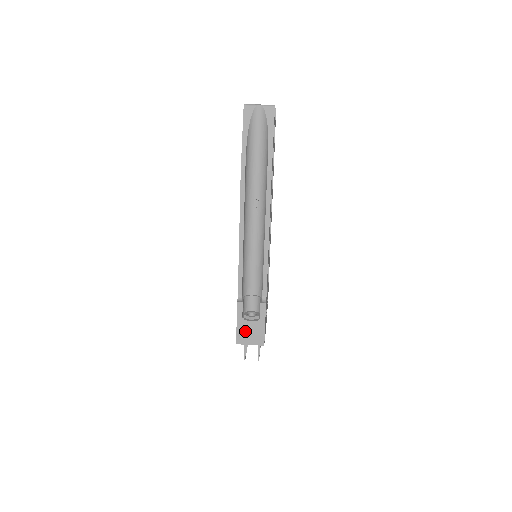
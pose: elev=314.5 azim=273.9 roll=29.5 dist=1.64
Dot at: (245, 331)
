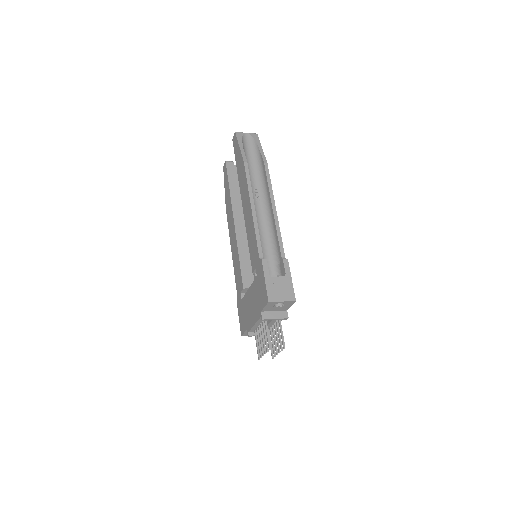
Dot at: (274, 287)
